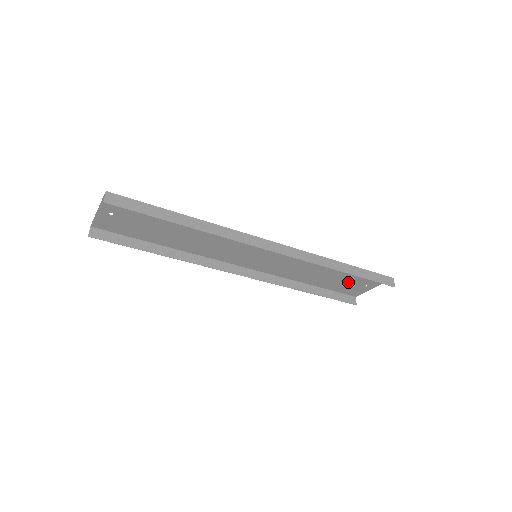
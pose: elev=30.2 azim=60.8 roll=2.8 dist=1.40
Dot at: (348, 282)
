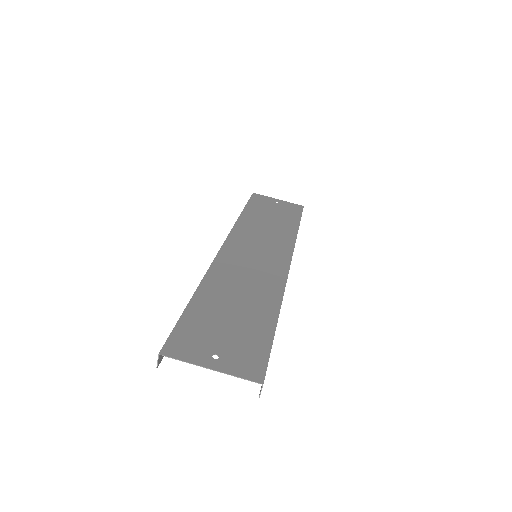
Dot at: (272, 208)
